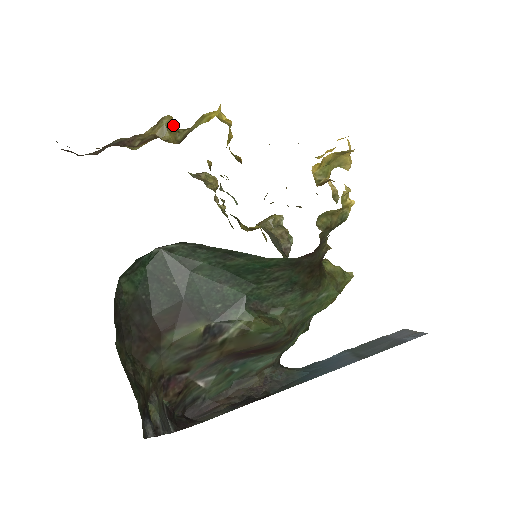
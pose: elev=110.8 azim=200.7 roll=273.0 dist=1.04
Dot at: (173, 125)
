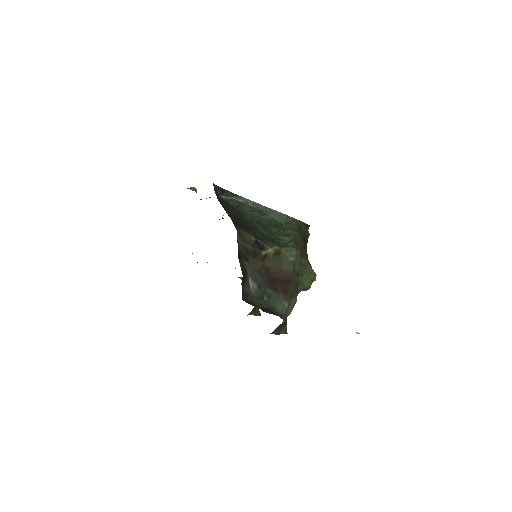
Dot at: occluded
